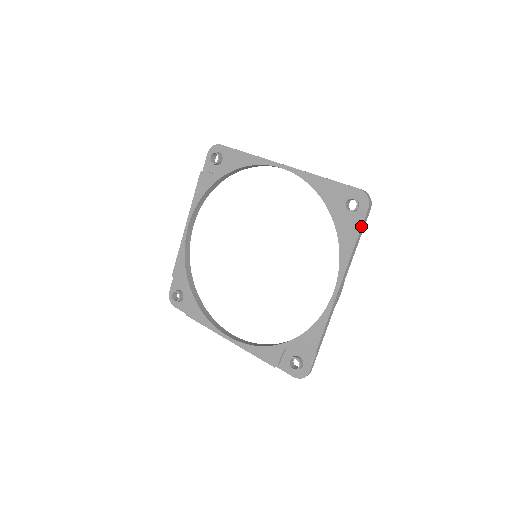
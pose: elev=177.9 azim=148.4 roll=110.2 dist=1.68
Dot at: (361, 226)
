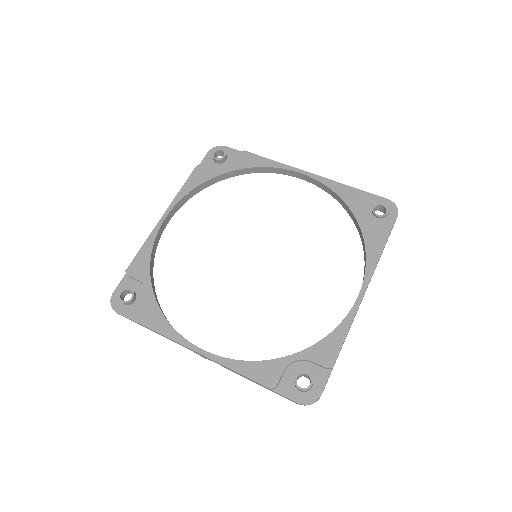
Dot at: (390, 231)
